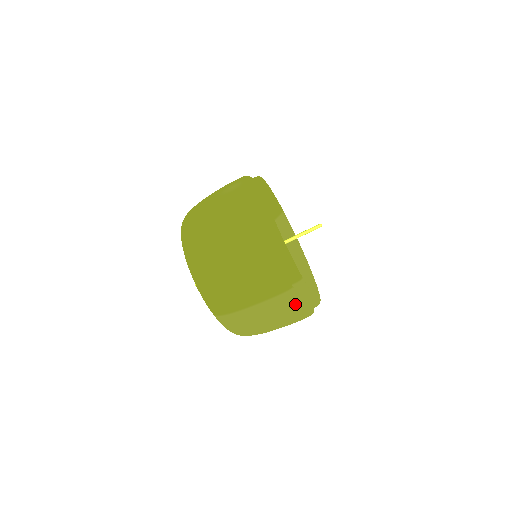
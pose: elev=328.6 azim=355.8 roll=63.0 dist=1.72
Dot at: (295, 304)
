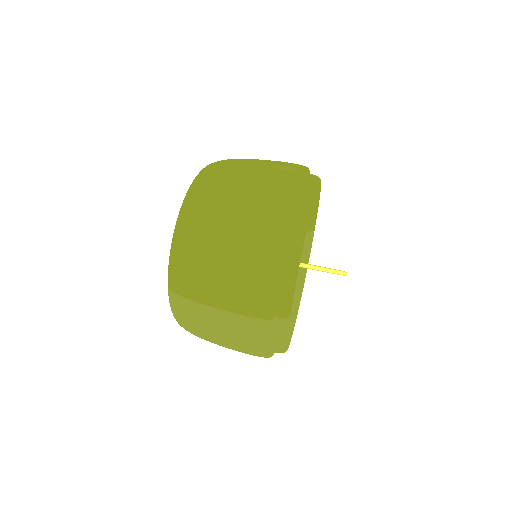
Dot at: (261, 338)
